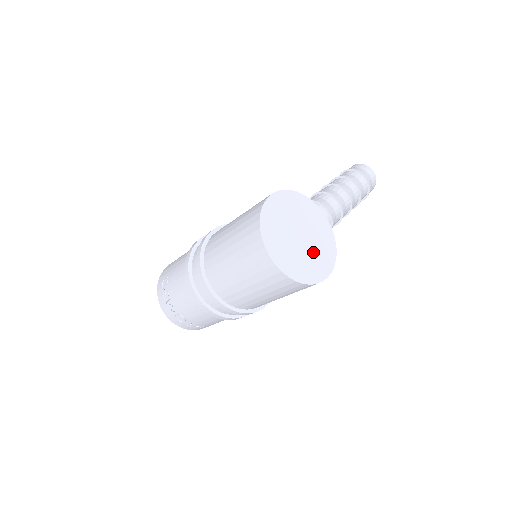
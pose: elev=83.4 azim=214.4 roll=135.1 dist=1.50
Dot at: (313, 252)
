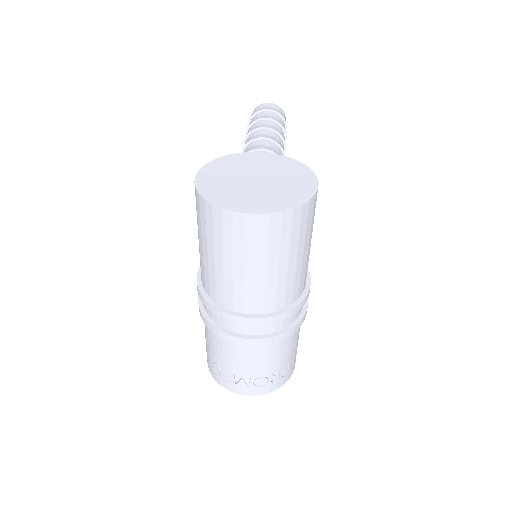
Dot at: (282, 180)
